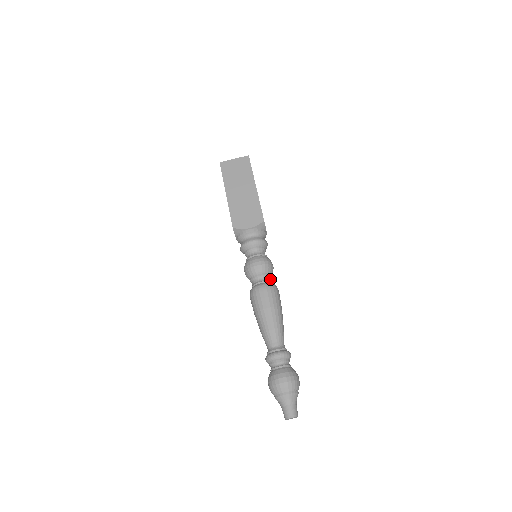
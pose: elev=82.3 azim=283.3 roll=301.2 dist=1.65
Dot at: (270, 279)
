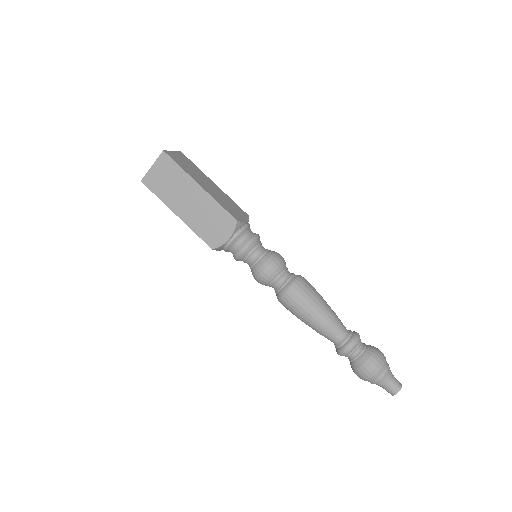
Dot at: (287, 274)
